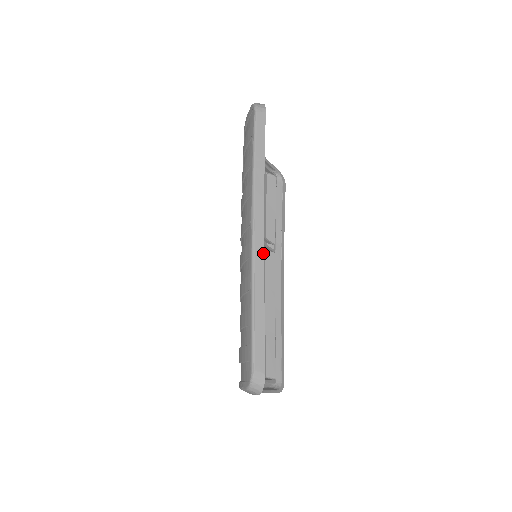
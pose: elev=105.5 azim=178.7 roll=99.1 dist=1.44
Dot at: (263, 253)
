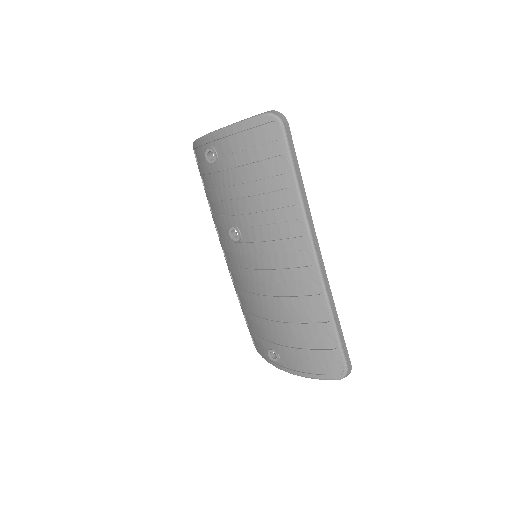
Dot at: (325, 271)
